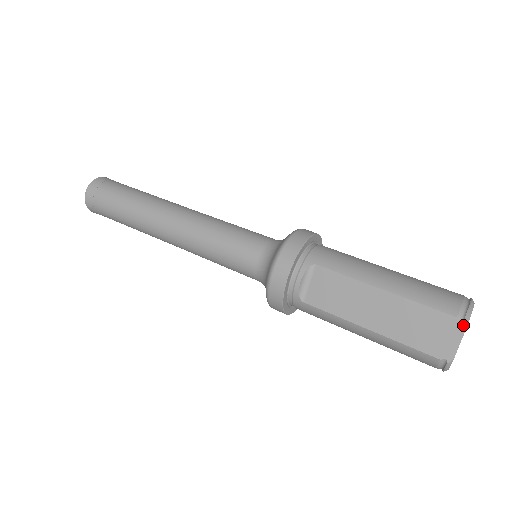
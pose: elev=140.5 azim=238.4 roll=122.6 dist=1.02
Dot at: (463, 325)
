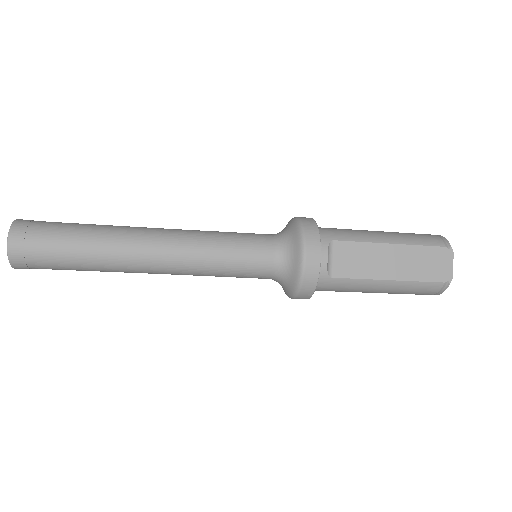
Dot at: (451, 251)
